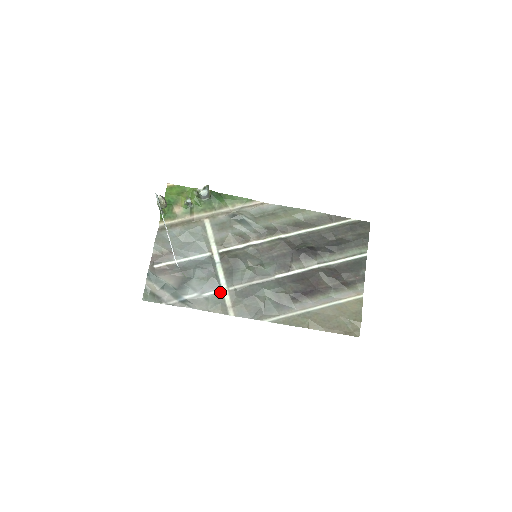
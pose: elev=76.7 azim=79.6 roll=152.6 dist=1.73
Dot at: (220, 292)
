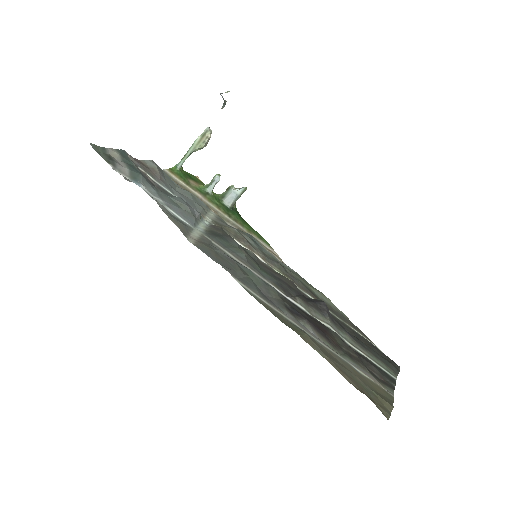
Dot at: (190, 226)
